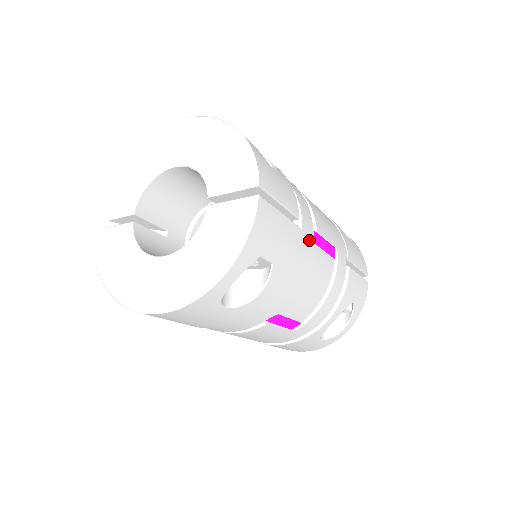
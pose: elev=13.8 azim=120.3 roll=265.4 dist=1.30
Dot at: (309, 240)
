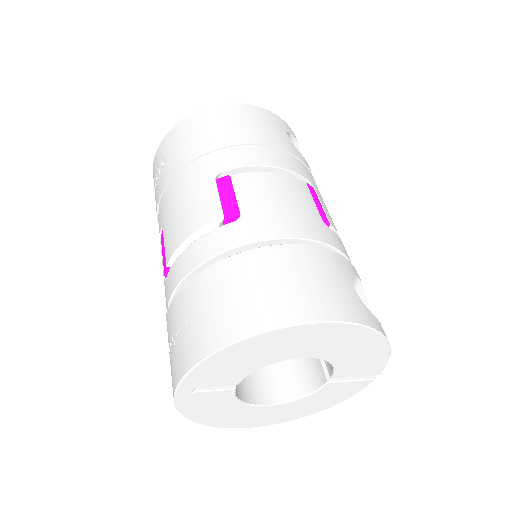
Dot at: occluded
